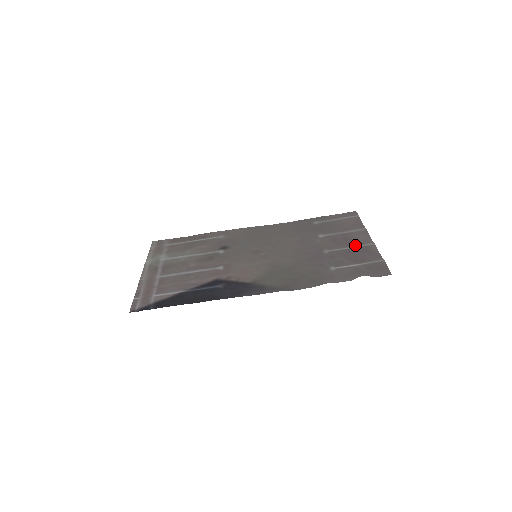
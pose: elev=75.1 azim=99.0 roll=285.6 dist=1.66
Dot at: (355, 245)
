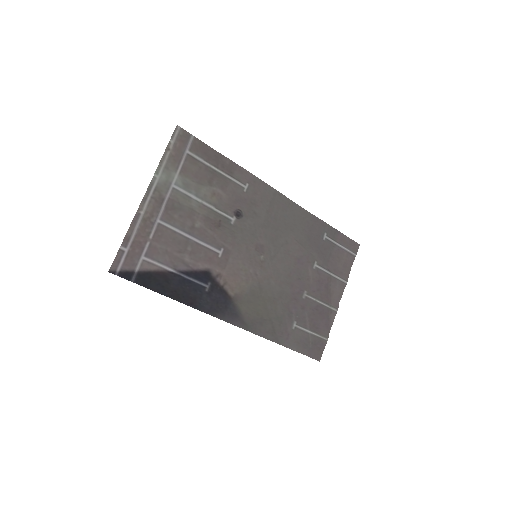
Dot at: (326, 303)
